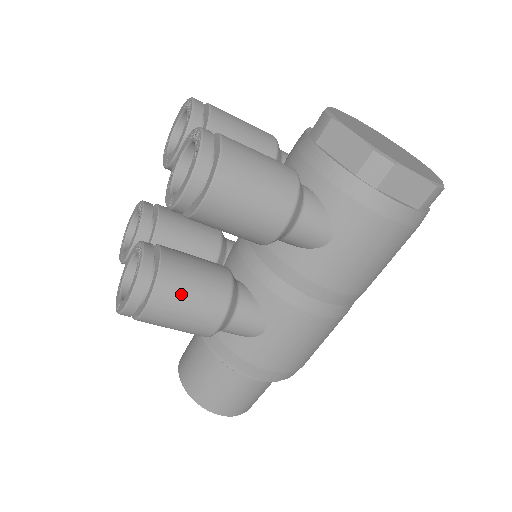
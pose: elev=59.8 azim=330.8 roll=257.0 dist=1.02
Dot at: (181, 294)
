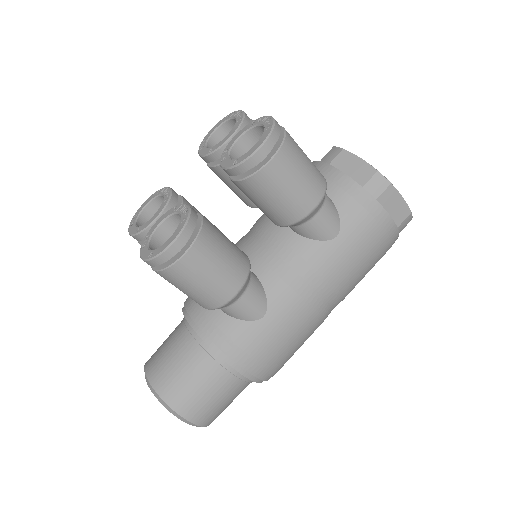
Dot at: (216, 251)
